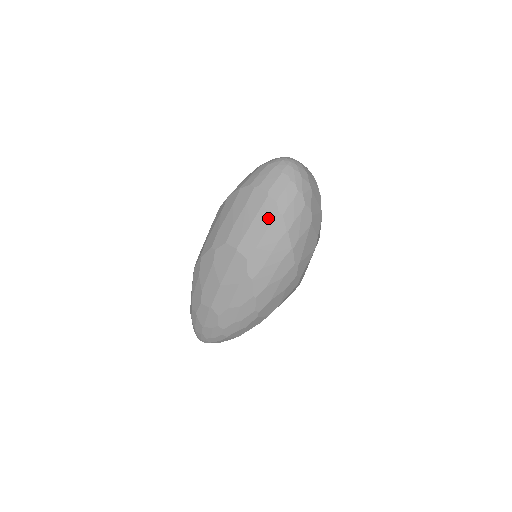
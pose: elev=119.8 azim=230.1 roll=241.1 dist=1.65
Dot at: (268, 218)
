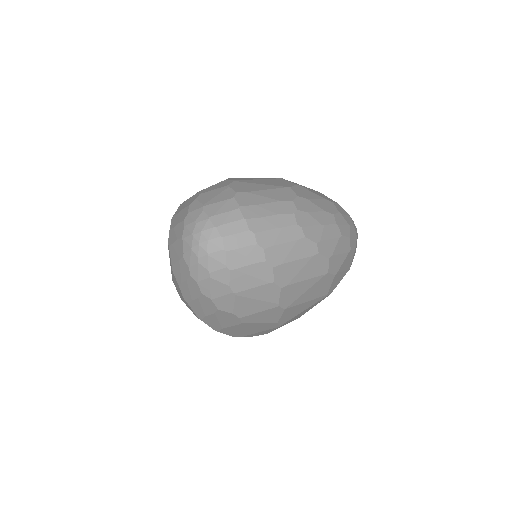
Dot at: (179, 290)
